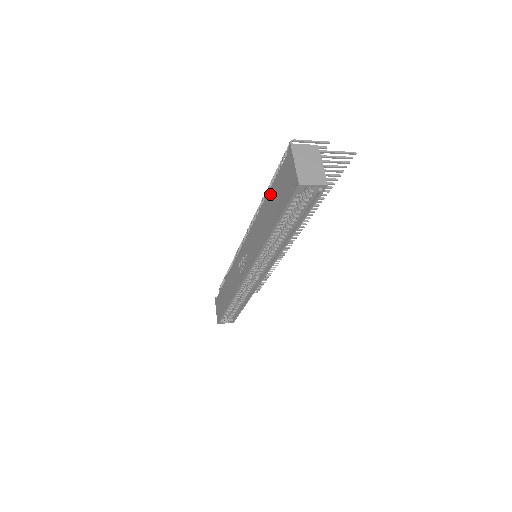
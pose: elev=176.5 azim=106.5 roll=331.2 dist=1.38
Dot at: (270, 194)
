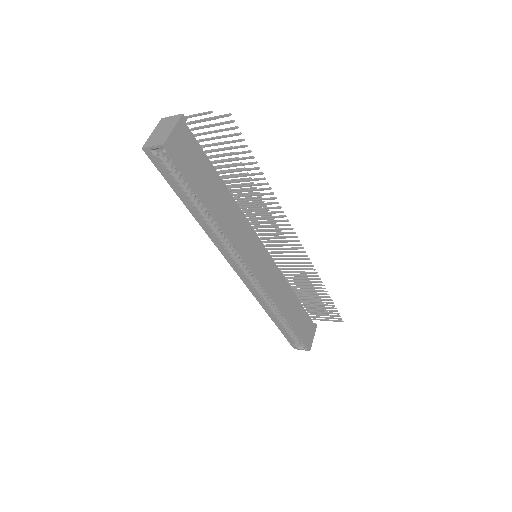
Dot at: occluded
